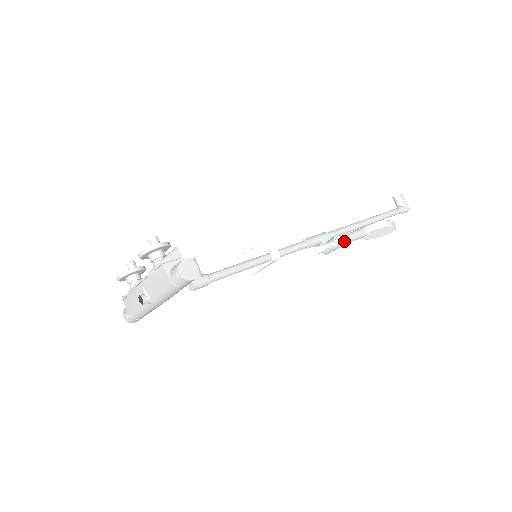
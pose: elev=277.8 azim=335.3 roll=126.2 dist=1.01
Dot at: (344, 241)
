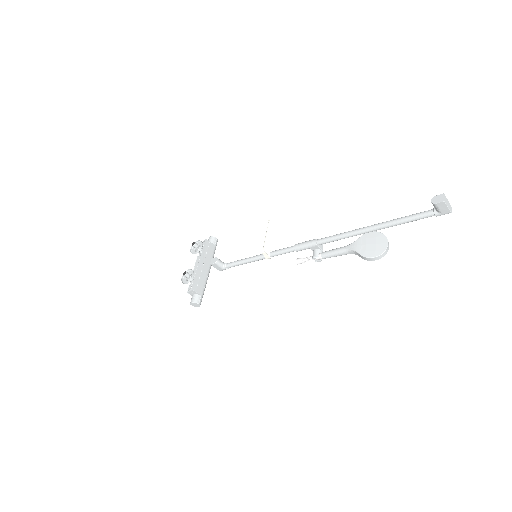
Dot at: occluded
